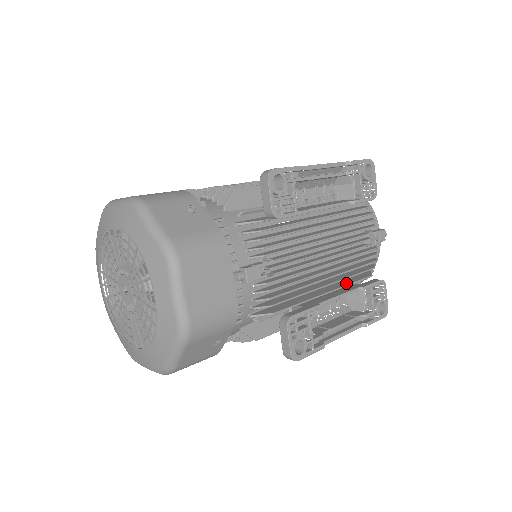
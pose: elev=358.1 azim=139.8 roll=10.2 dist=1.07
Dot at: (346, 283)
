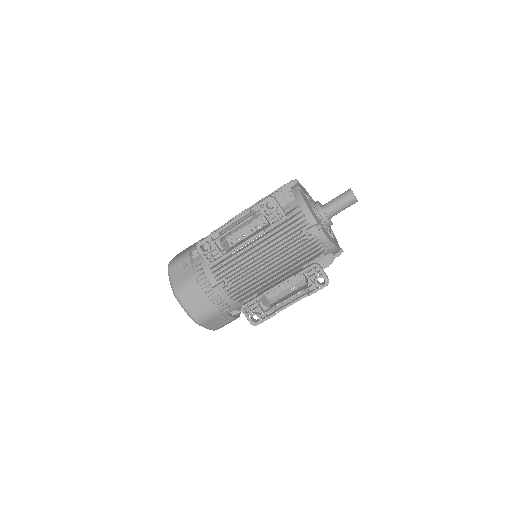
Dot at: (296, 268)
